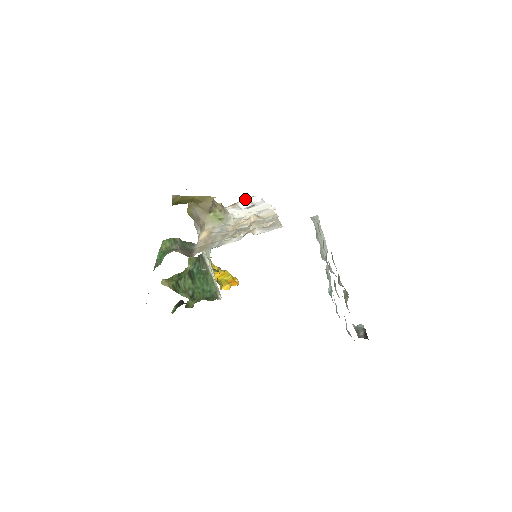
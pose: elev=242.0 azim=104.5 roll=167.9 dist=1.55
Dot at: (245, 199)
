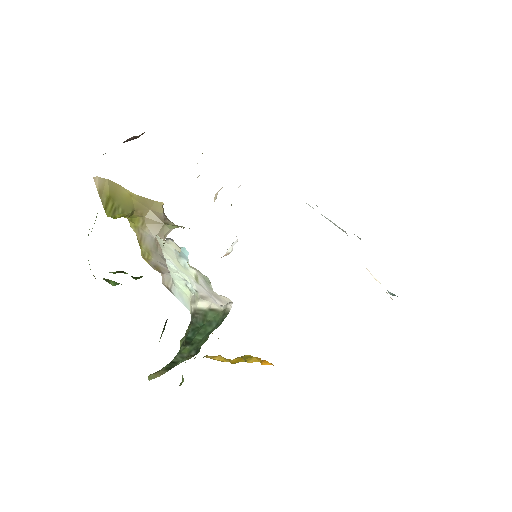
Dot at: occluded
